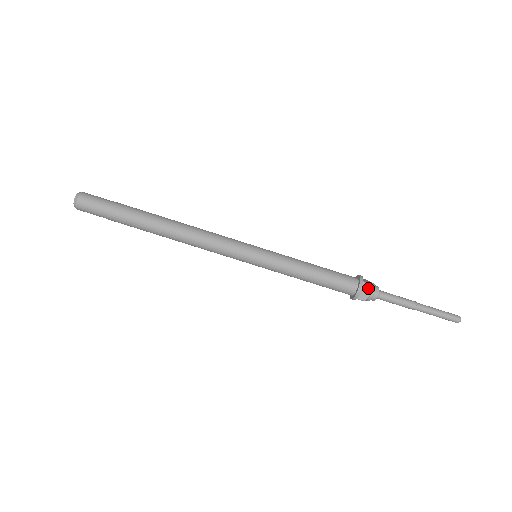
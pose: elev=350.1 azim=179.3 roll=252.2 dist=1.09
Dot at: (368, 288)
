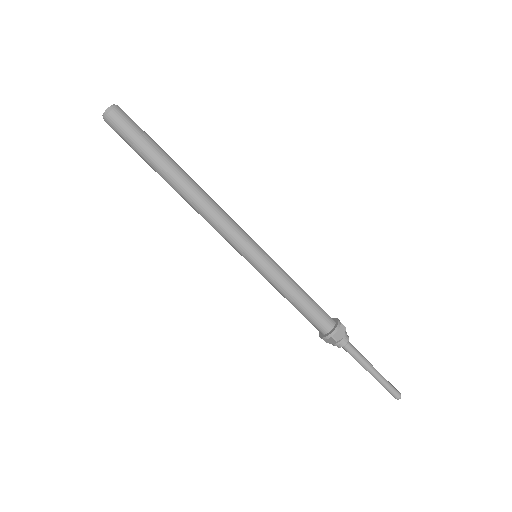
Dot at: (333, 341)
